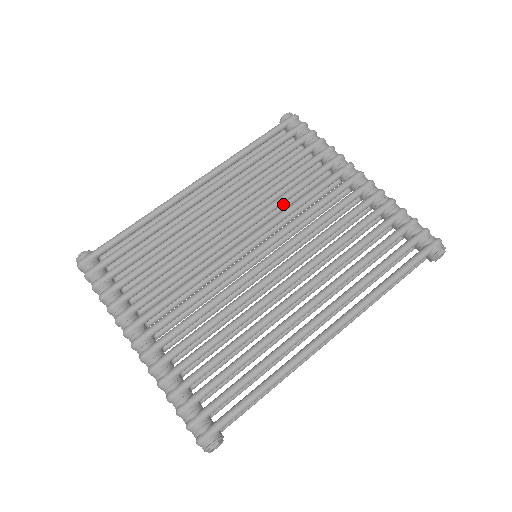
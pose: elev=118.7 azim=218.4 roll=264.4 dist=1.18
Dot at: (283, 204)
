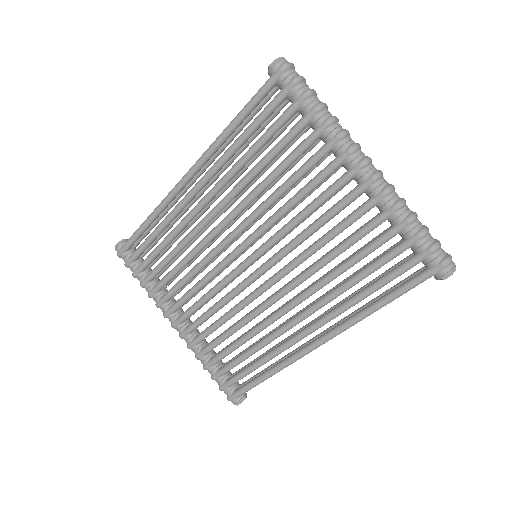
Dot at: occluded
